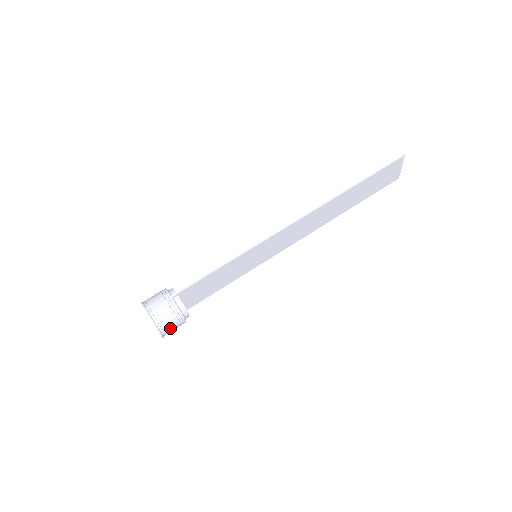
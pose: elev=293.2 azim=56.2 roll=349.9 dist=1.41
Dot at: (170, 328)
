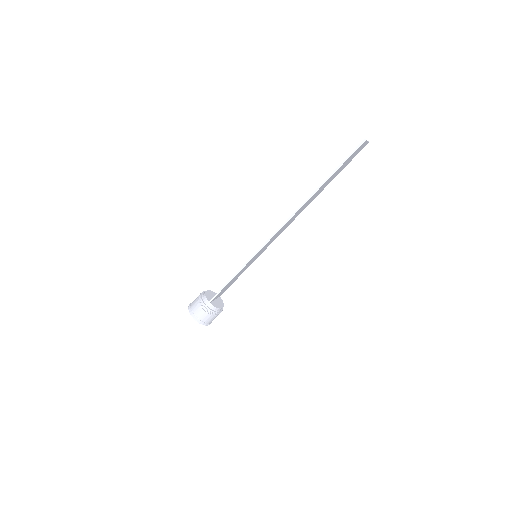
Dot at: (213, 319)
